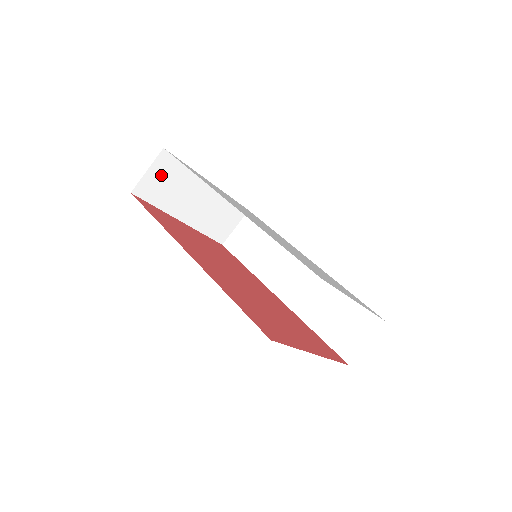
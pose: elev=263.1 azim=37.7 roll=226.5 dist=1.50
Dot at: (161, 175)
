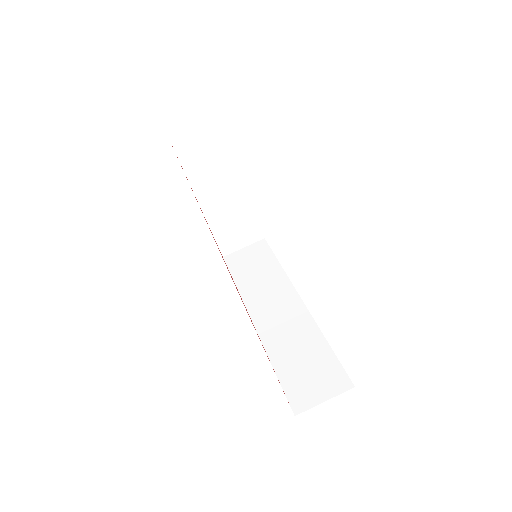
Dot at: (207, 146)
